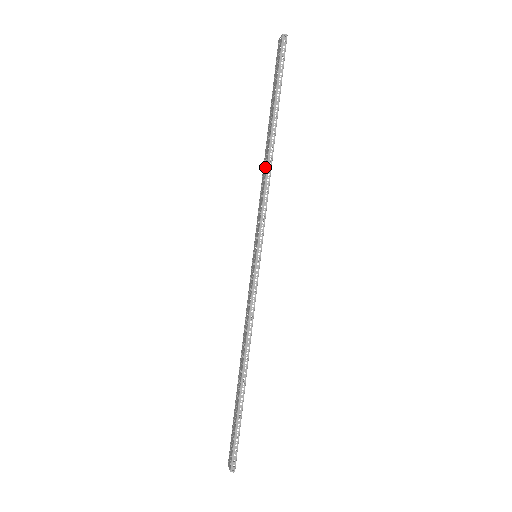
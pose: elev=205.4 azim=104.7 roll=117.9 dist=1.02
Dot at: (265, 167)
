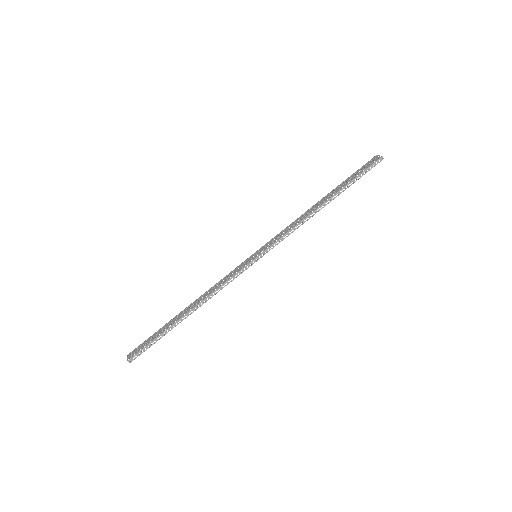
Dot at: (307, 214)
